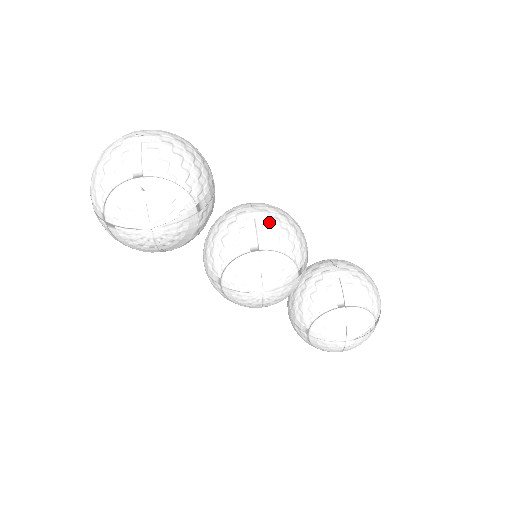
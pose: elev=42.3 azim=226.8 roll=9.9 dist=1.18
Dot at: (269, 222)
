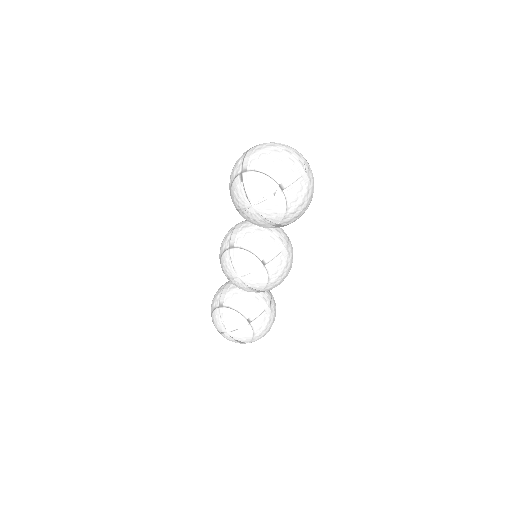
Dot at: (284, 261)
